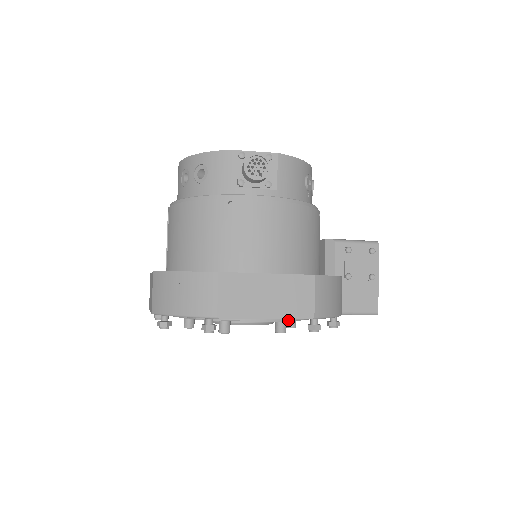
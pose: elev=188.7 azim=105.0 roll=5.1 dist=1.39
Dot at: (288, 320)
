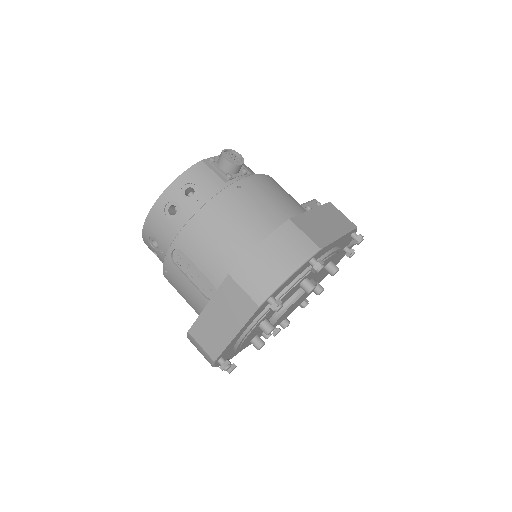
Dot at: (340, 248)
